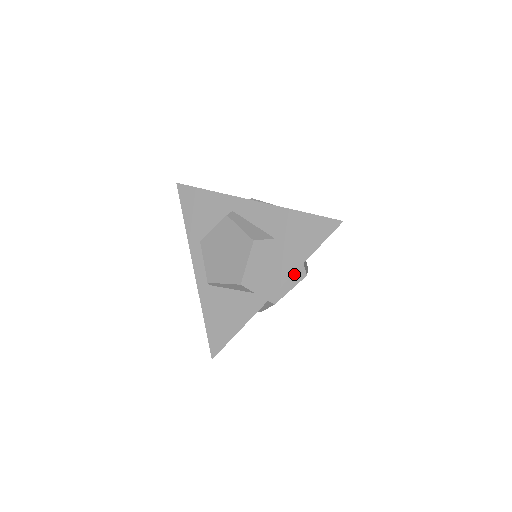
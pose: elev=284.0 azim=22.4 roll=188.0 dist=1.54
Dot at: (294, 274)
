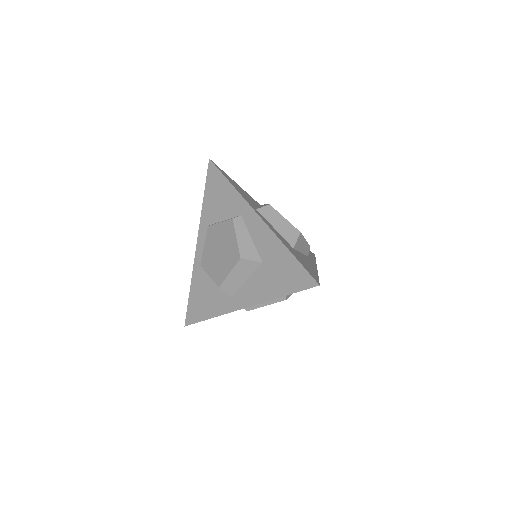
Dot at: occluded
